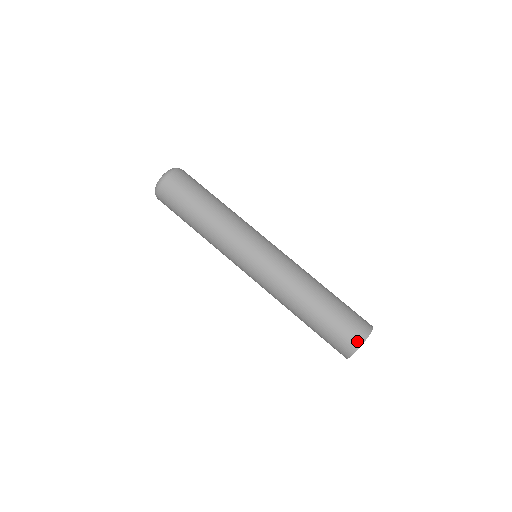
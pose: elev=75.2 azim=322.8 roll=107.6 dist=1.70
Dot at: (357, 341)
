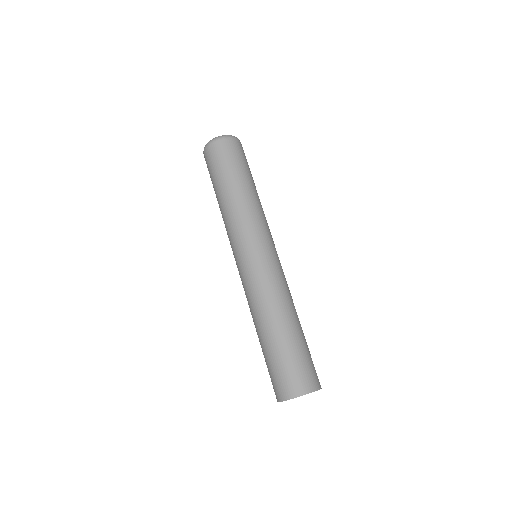
Dot at: (296, 390)
